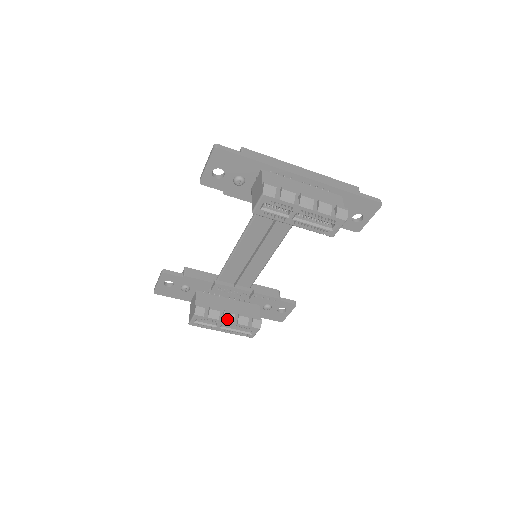
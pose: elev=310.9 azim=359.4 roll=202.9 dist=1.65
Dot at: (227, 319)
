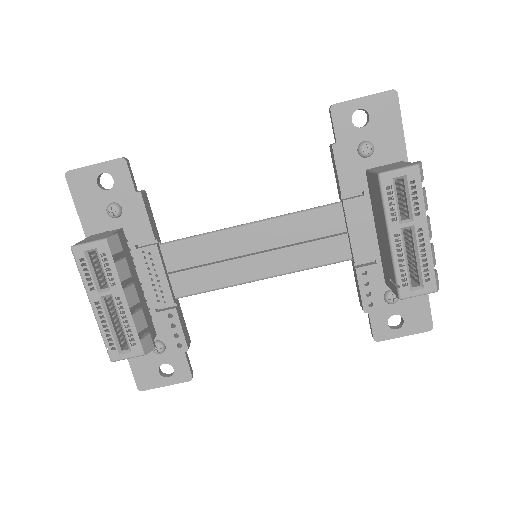
Dot at: (129, 294)
